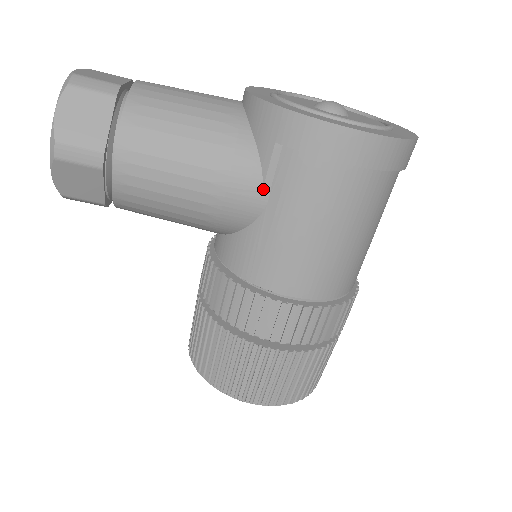
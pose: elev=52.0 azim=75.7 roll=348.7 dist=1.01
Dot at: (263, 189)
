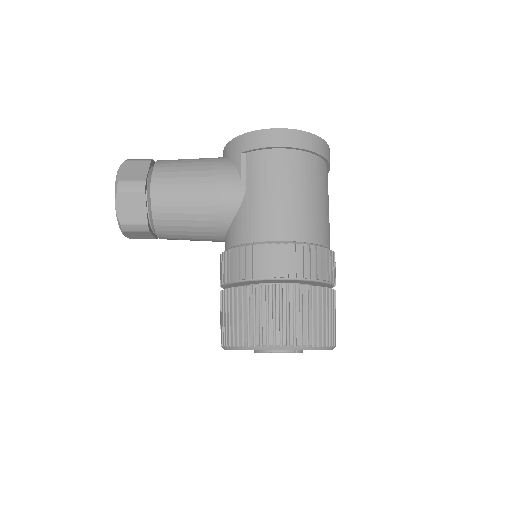
Dot at: (241, 180)
